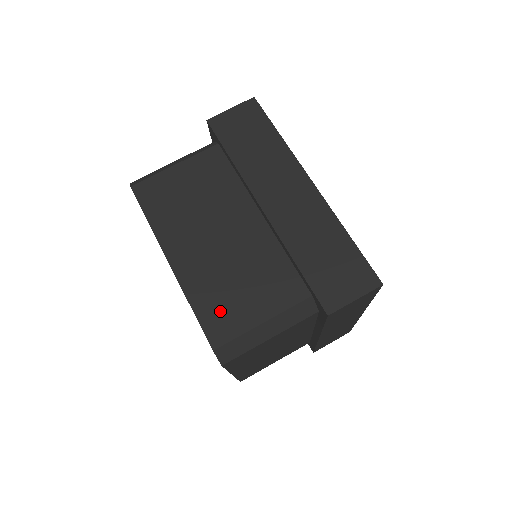
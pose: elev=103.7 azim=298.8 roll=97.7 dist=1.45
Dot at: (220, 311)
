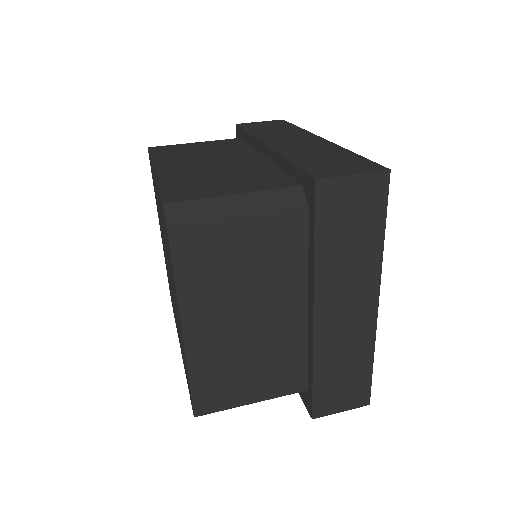
Dot at: (189, 188)
